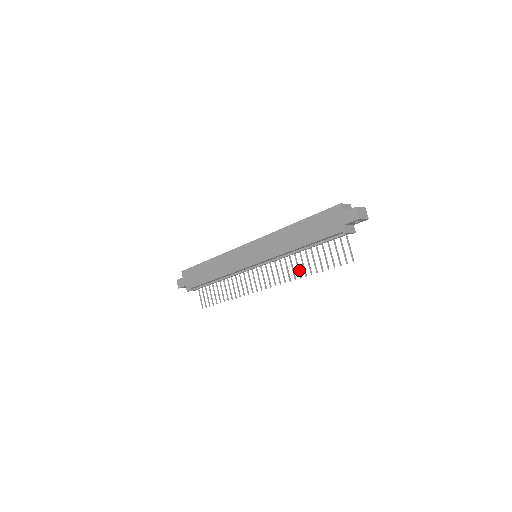
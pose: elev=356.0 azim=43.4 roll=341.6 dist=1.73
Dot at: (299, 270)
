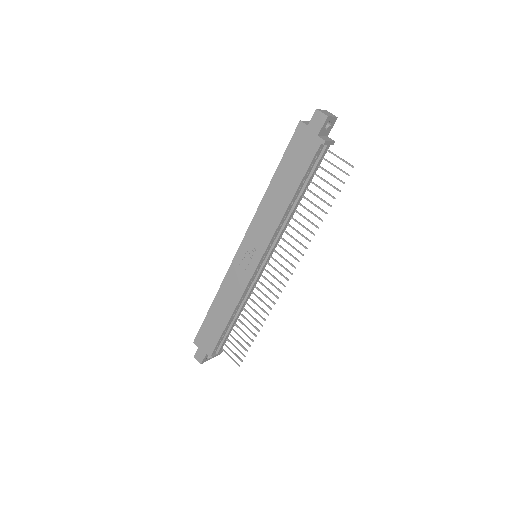
Dot at: (307, 229)
